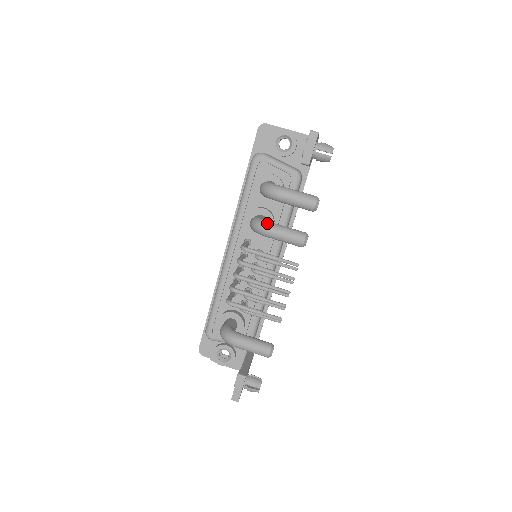
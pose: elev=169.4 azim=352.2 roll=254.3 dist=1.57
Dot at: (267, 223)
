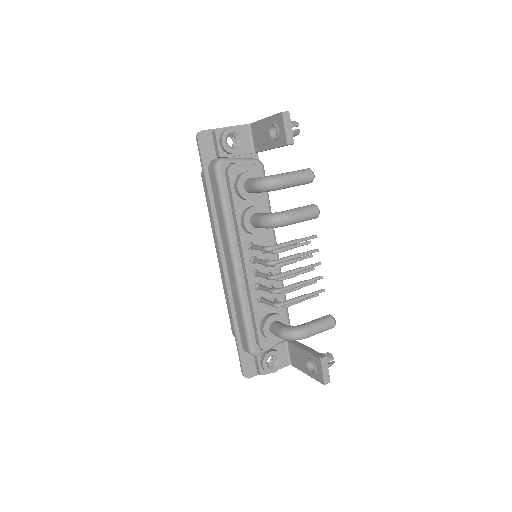
Dot at: (283, 213)
